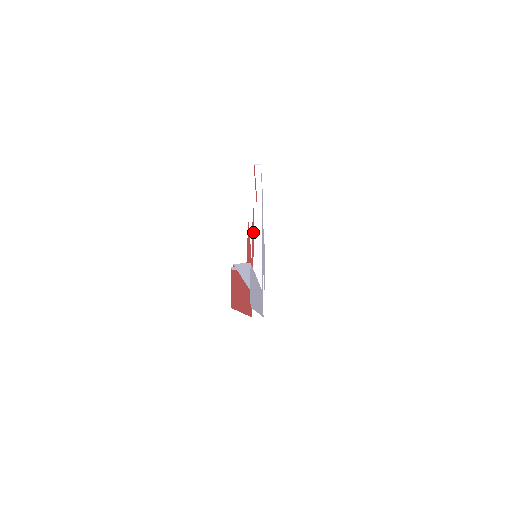
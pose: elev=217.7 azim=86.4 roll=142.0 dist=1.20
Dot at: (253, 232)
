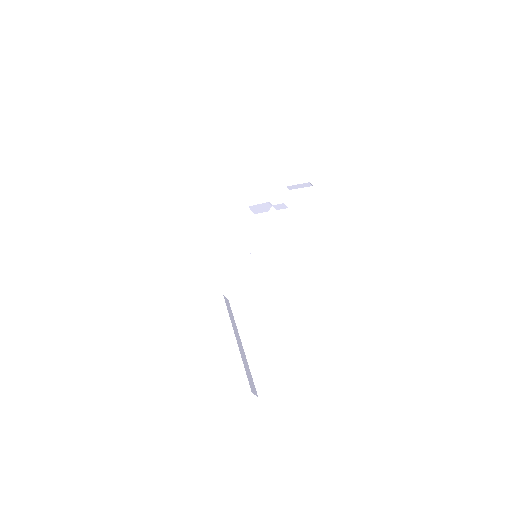
Dot at: occluded
